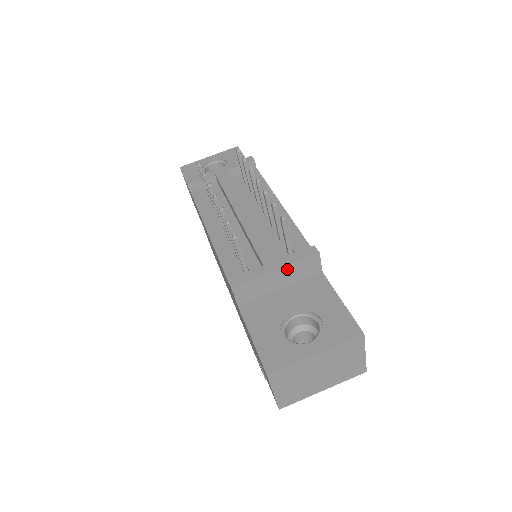
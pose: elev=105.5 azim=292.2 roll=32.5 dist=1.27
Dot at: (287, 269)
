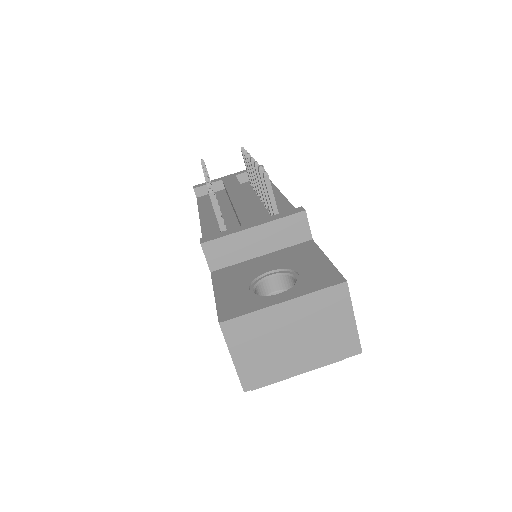
Dot at: (267, 228)
